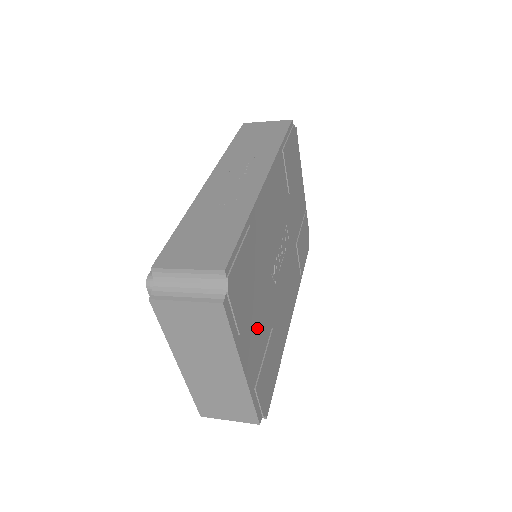
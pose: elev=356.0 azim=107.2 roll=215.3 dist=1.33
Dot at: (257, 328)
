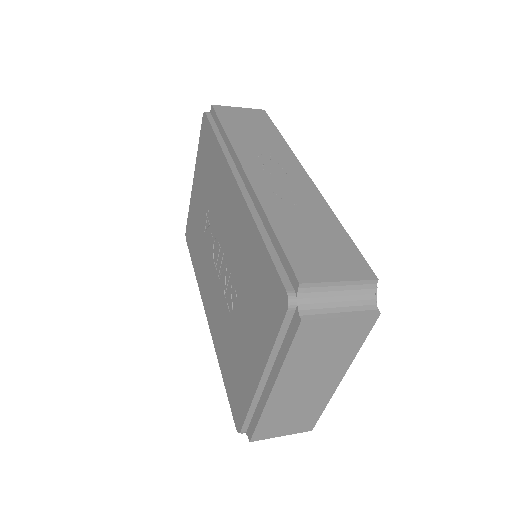
Dot at: occluded
